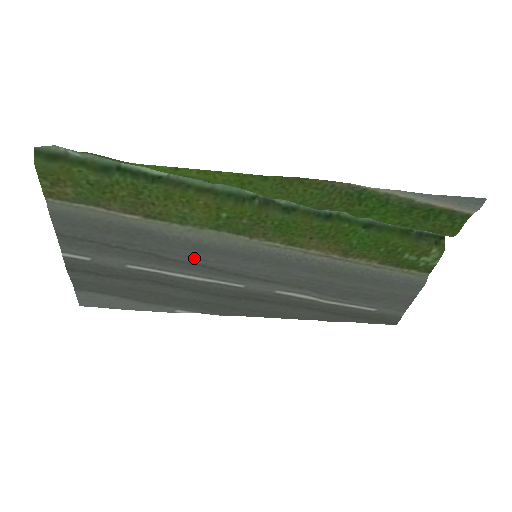
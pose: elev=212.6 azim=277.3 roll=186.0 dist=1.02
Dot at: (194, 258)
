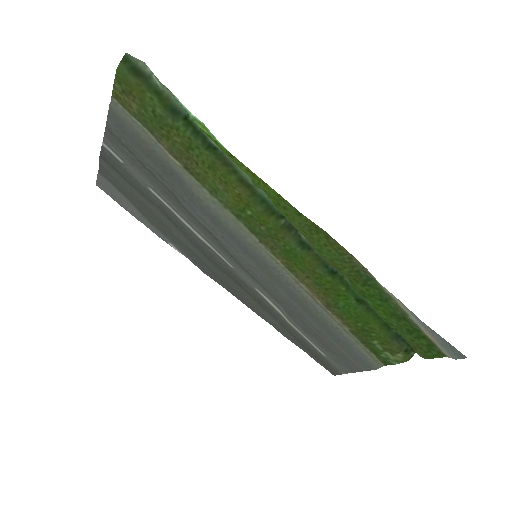
Dot at: (205, 222)
